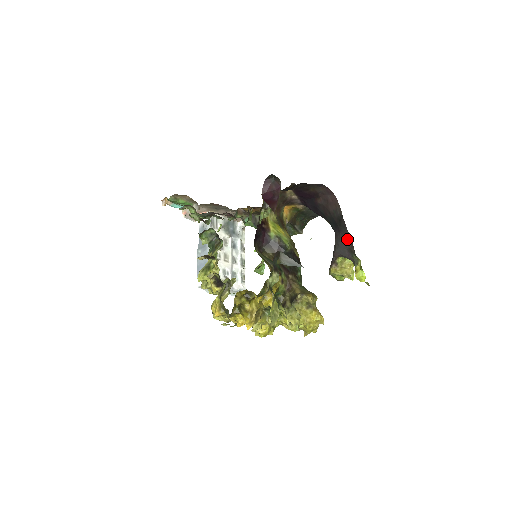
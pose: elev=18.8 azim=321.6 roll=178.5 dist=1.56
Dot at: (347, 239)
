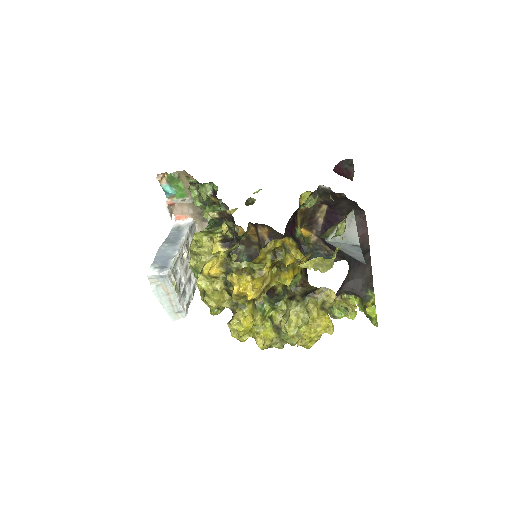
Dot at: (367, 273)
